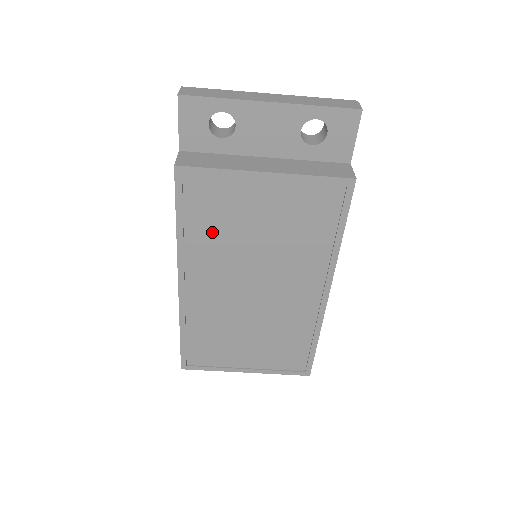
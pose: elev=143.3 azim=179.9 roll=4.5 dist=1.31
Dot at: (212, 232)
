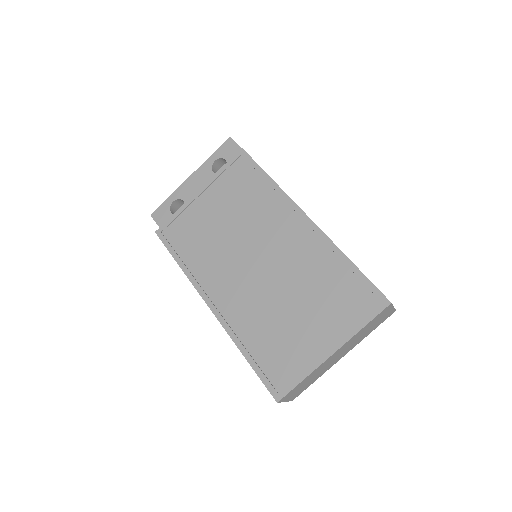
Dot at: (200, 250)
